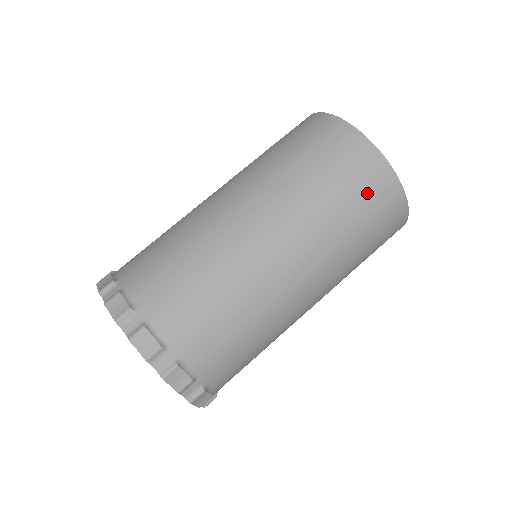
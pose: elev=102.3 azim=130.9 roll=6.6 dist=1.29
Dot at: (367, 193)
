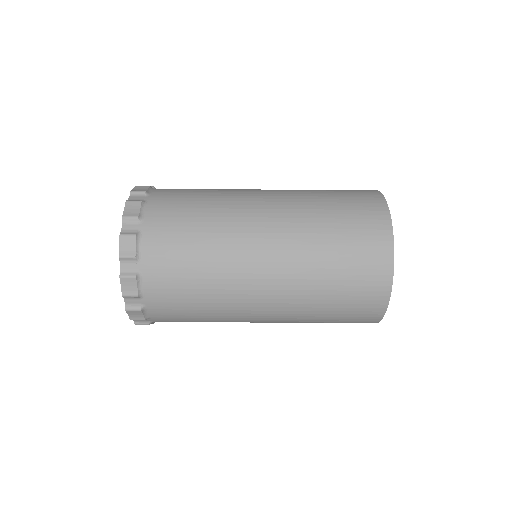
Dot at: (360, 273)
